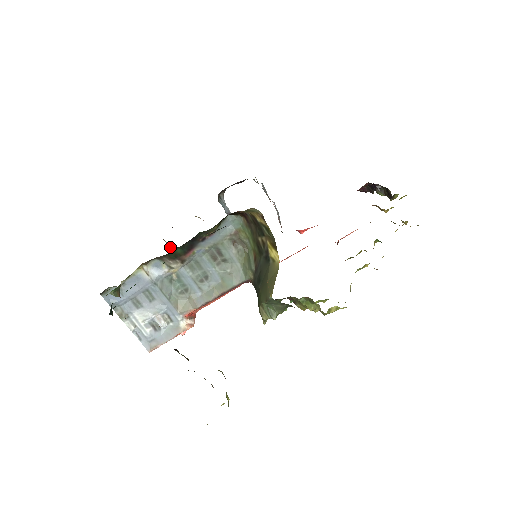
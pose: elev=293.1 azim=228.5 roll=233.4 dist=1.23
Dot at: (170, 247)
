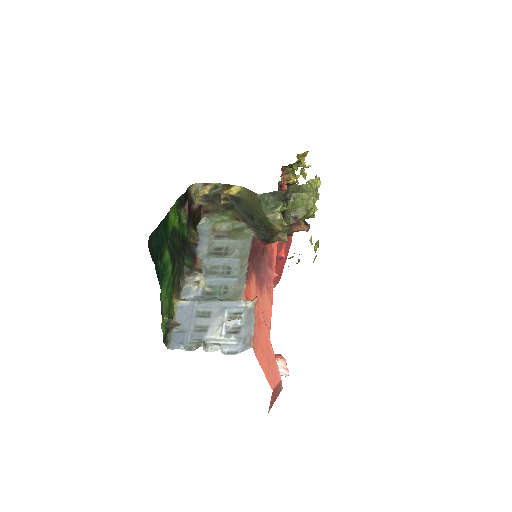
Dot at: occluded
